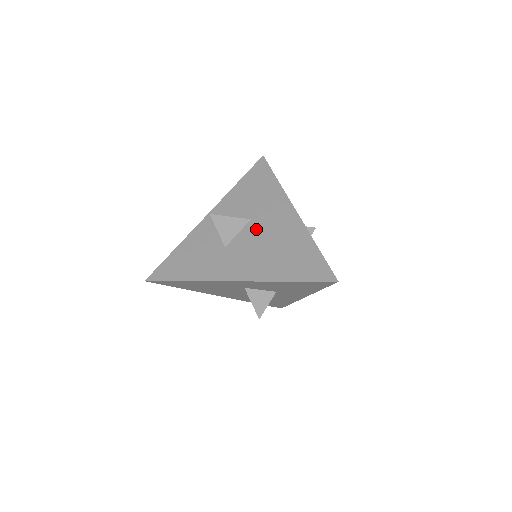
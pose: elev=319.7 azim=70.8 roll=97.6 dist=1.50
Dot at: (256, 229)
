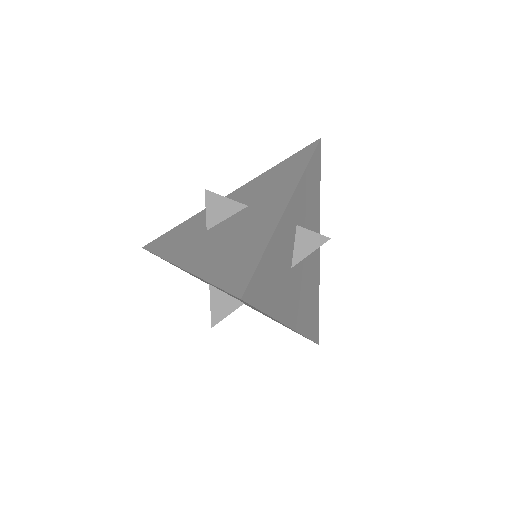
Dot at: (241, 217)
